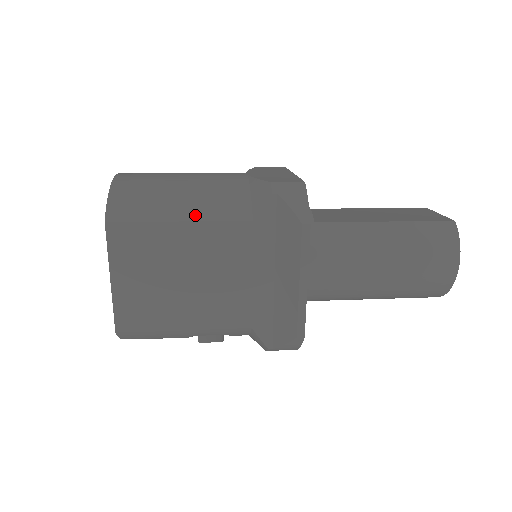
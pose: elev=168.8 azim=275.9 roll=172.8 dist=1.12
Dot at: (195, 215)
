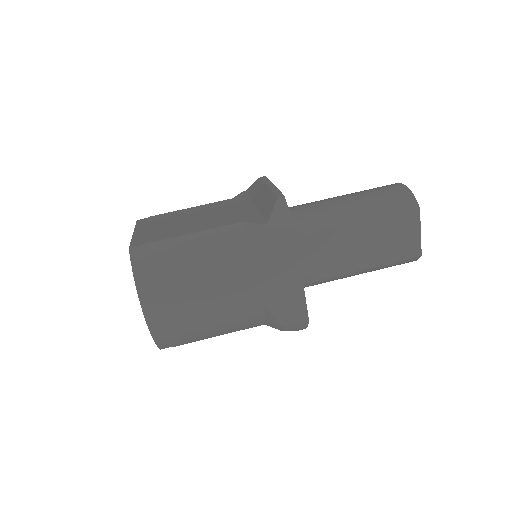
Dot at: occluded
